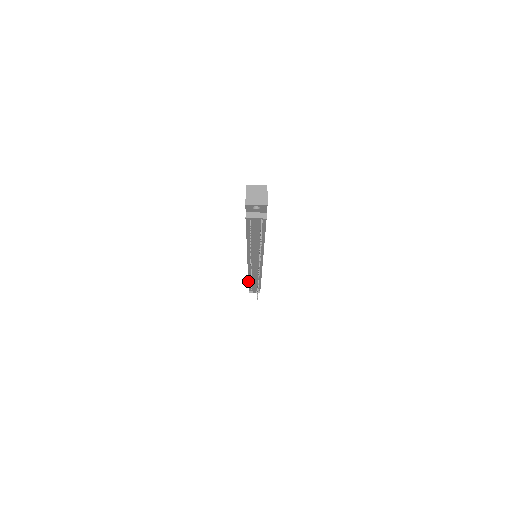
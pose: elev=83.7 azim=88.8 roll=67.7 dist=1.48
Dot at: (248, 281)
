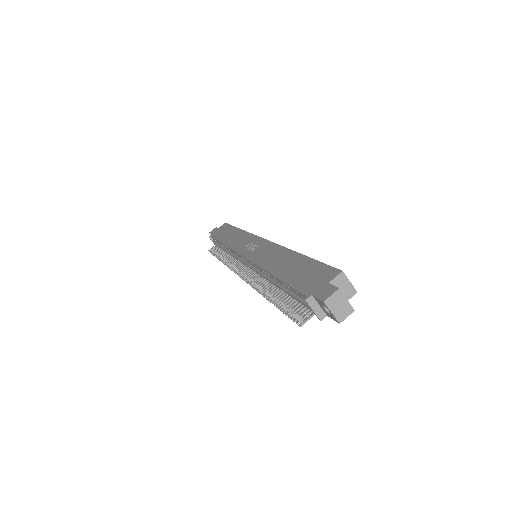
Dot at: (221, 242)
